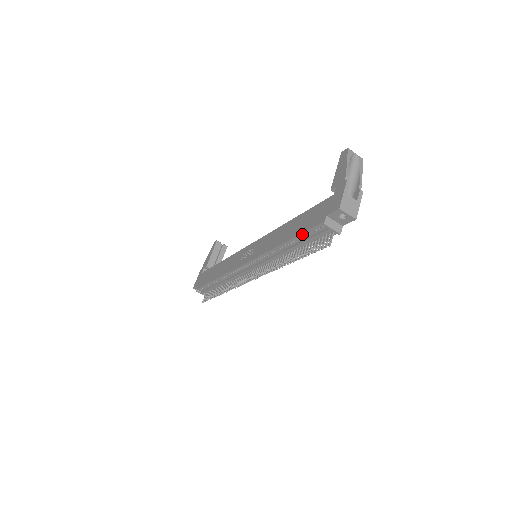
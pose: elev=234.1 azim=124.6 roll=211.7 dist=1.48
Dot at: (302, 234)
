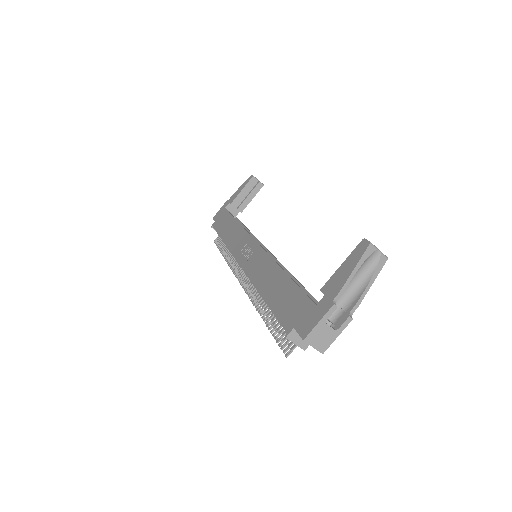
Dot at: (273, 313)
